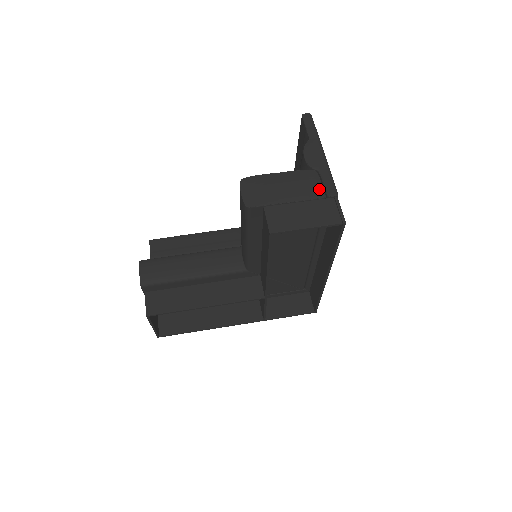
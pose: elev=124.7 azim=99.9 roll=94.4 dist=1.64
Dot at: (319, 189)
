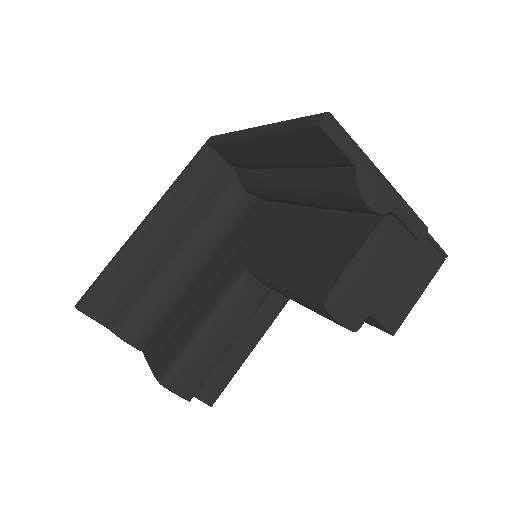
Dot at: (408, 239)
